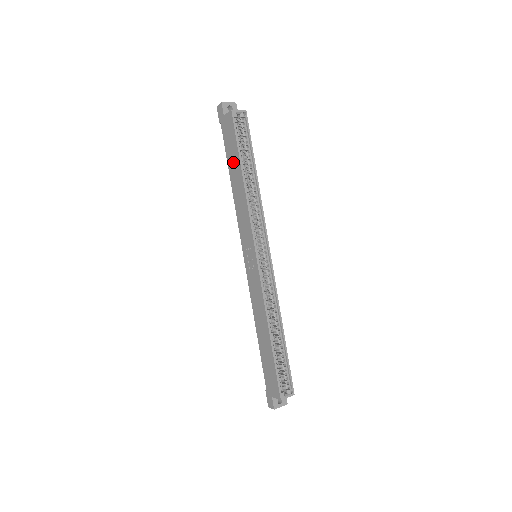
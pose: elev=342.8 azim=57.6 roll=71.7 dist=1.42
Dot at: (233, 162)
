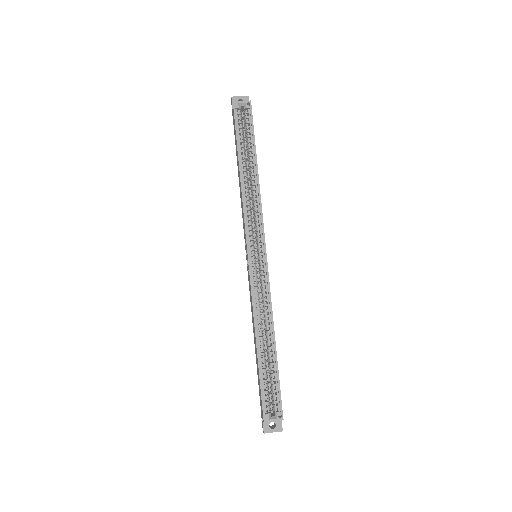
Dot at: (237, 156)
